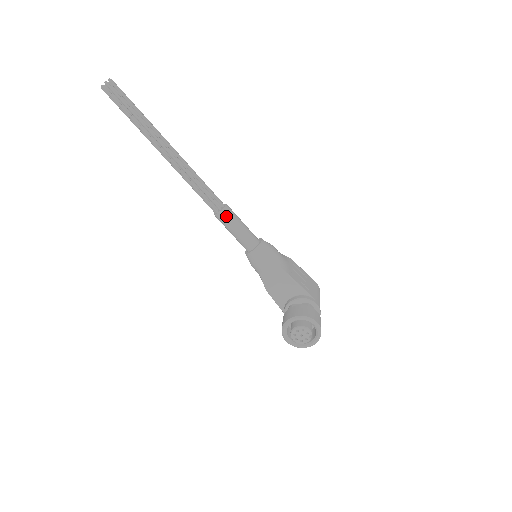
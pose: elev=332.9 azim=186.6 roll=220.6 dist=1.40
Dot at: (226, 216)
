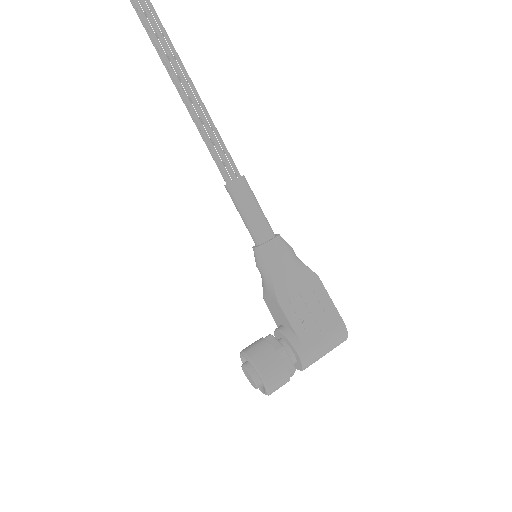
Dot at: (232, 193)
